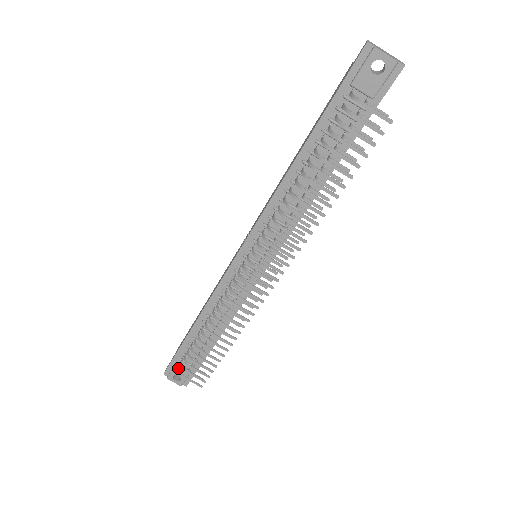
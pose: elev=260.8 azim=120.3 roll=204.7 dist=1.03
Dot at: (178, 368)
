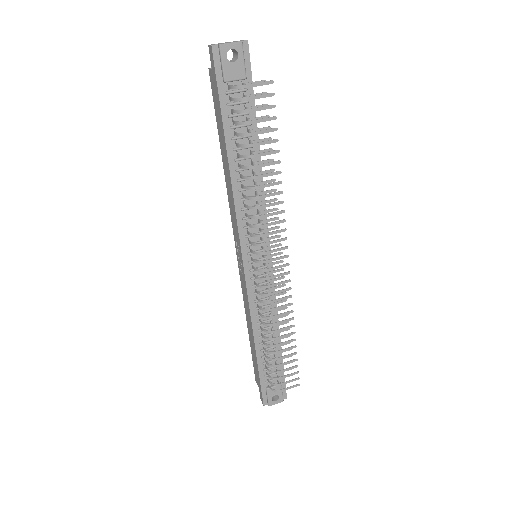
Dot at: (271, 389)
